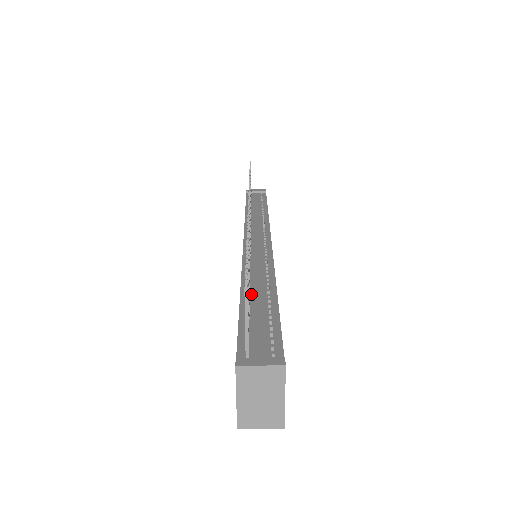
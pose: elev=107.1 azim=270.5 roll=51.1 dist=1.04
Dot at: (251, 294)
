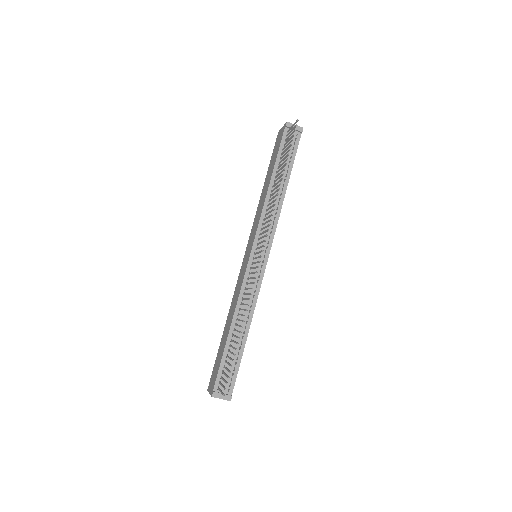
Dot at: (235, 332)
